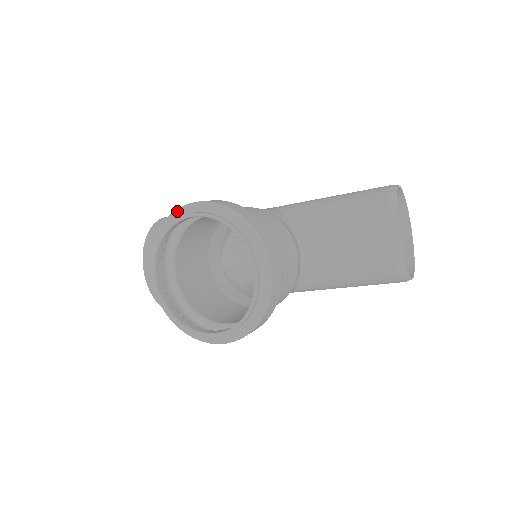
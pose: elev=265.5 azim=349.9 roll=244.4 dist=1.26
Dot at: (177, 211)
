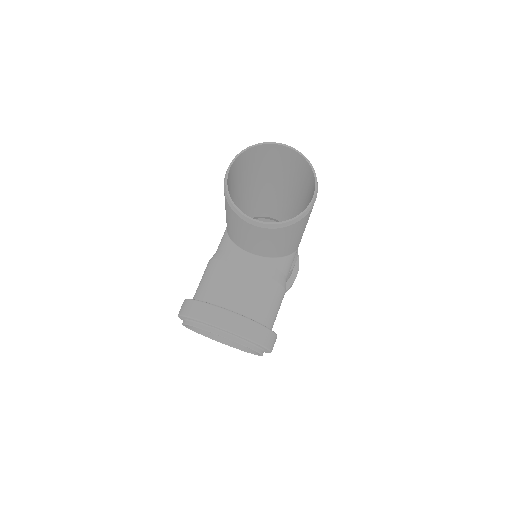
Dot at: occluded
